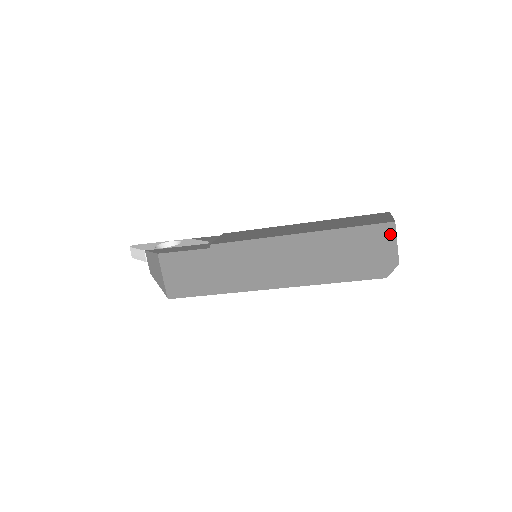
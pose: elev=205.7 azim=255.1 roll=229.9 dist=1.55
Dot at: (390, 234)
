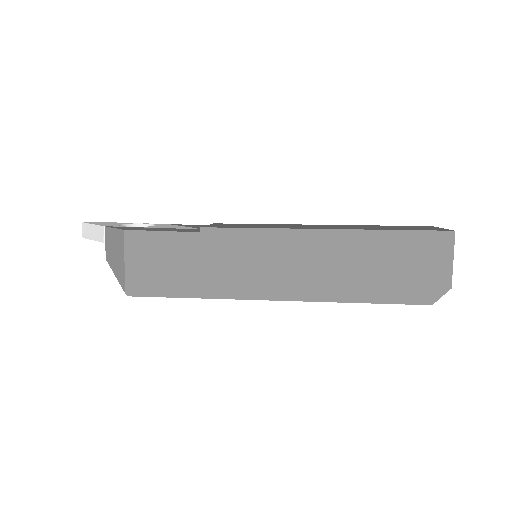
Dot at: (446, 246)
